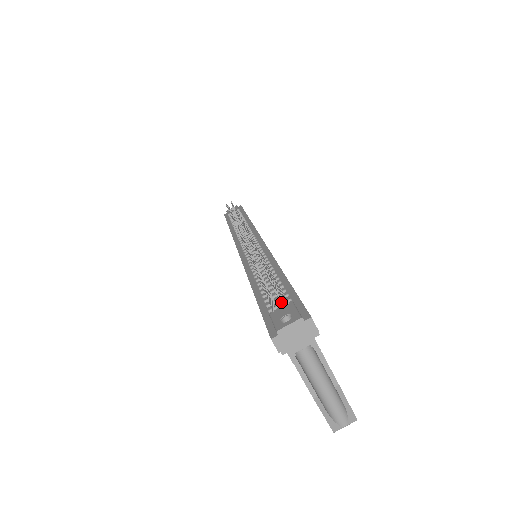
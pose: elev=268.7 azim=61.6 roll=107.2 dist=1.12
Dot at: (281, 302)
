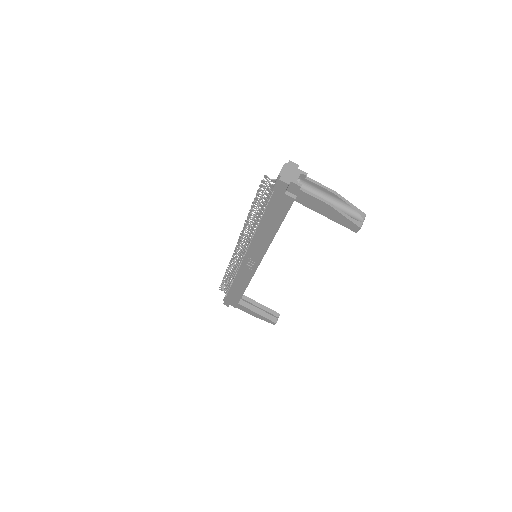
Dot at: occluded
